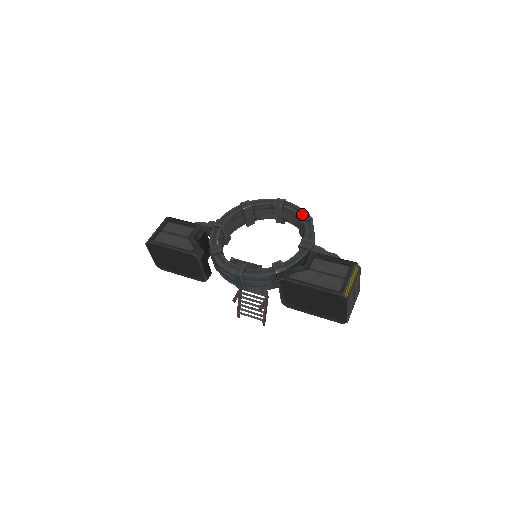
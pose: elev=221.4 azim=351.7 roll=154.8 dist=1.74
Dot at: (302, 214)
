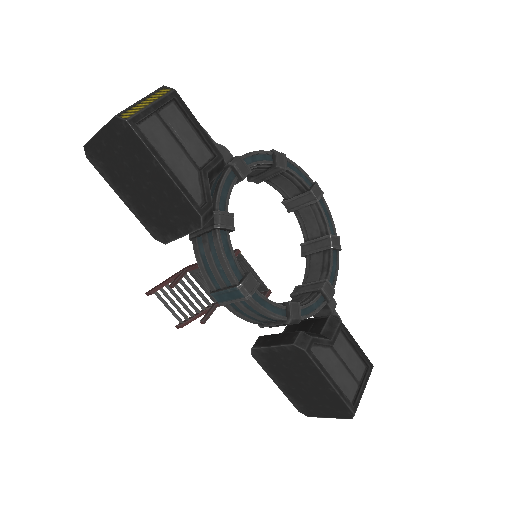
Dot at: (335, 236)
